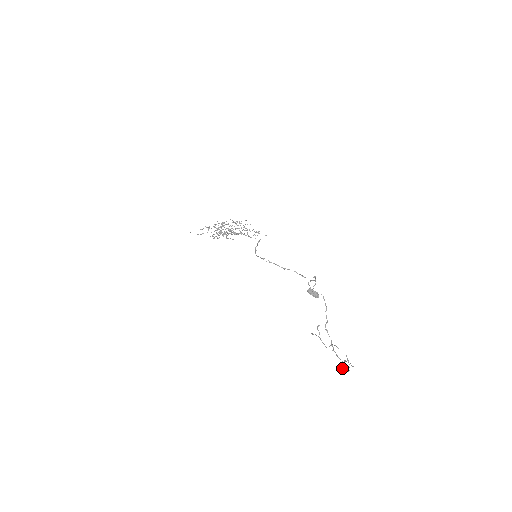
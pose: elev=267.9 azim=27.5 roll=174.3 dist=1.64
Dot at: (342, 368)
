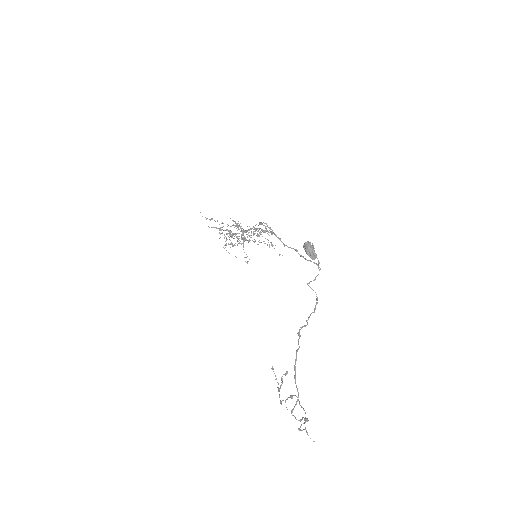
Dot at: occluded
